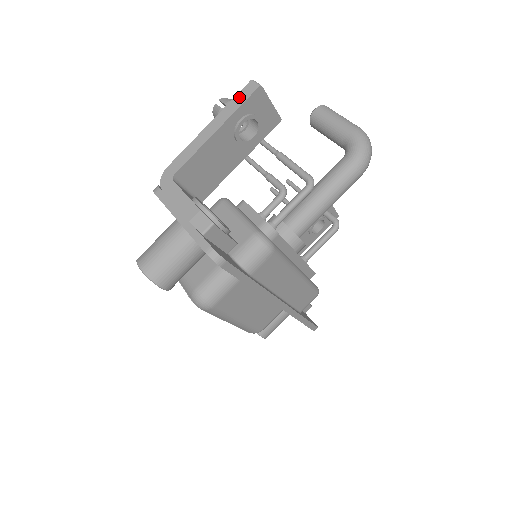
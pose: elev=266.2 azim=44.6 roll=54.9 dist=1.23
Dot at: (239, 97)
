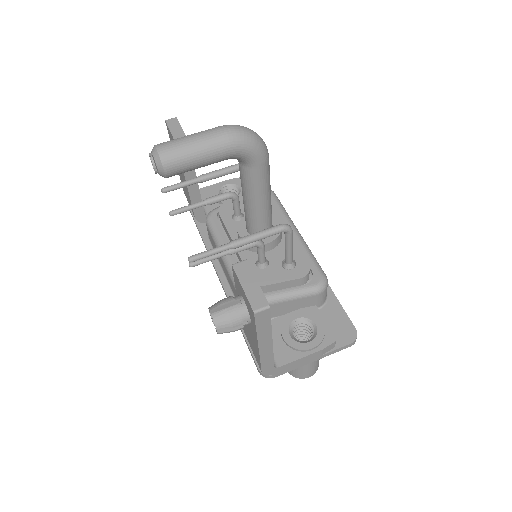
Dot at: (261, 325)
